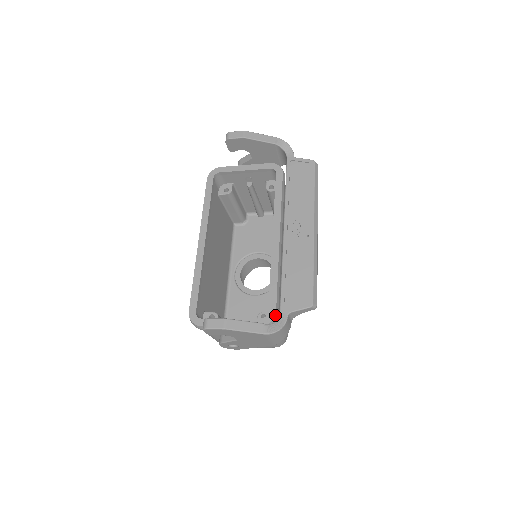
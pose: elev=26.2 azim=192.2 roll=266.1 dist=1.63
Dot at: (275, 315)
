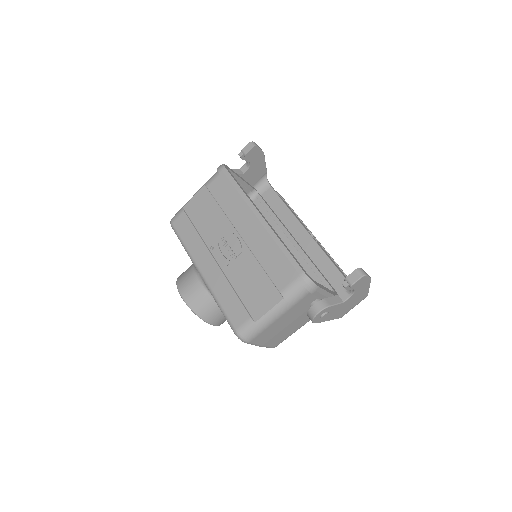
Dot at: occluded
